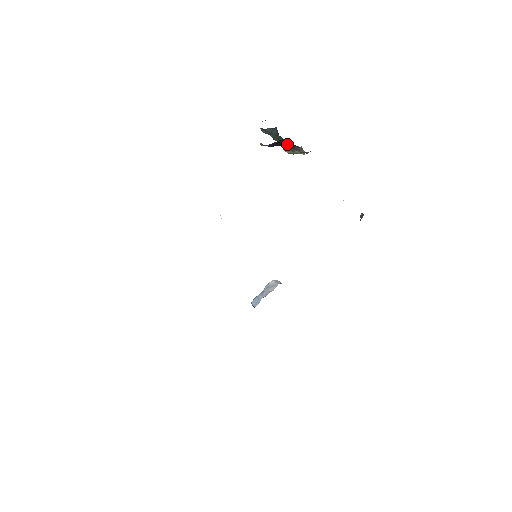
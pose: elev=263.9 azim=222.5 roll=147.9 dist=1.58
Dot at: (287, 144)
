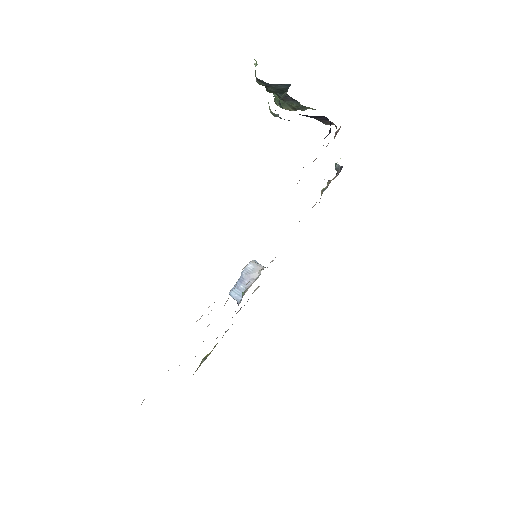
Dot at: (314, 116)
